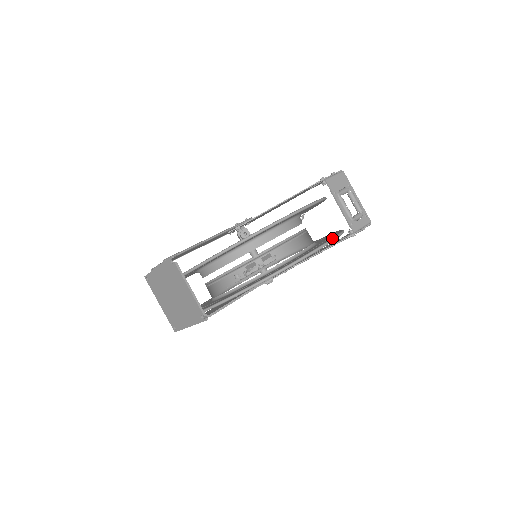
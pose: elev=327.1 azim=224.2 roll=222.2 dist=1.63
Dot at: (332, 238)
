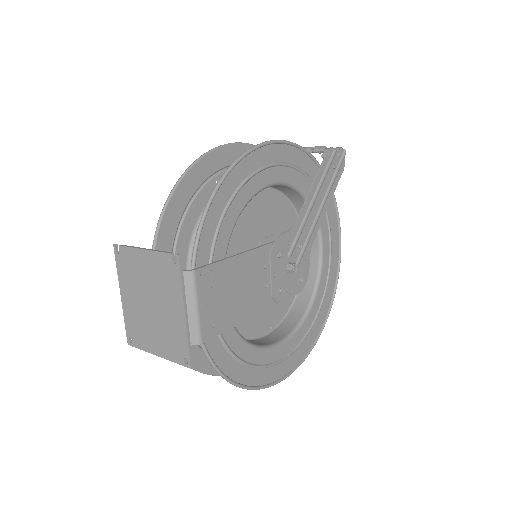
Dot at: (289, 143)
